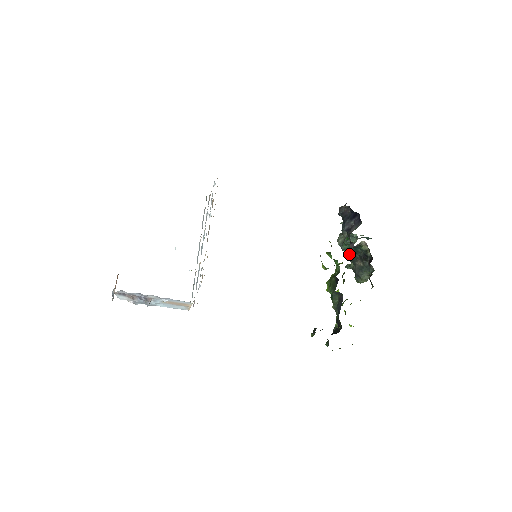
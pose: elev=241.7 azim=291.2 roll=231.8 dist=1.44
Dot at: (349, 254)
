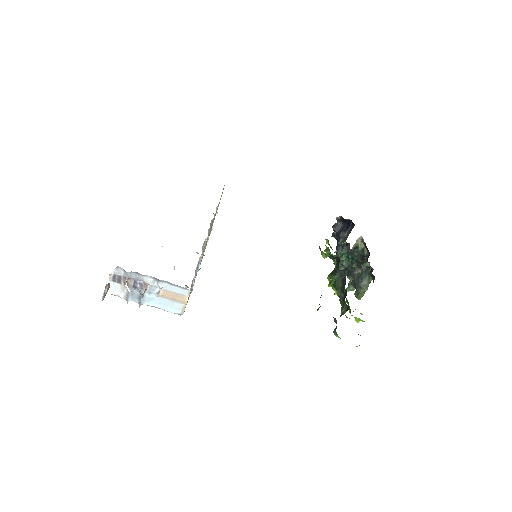
Dot at: (346, 271)
